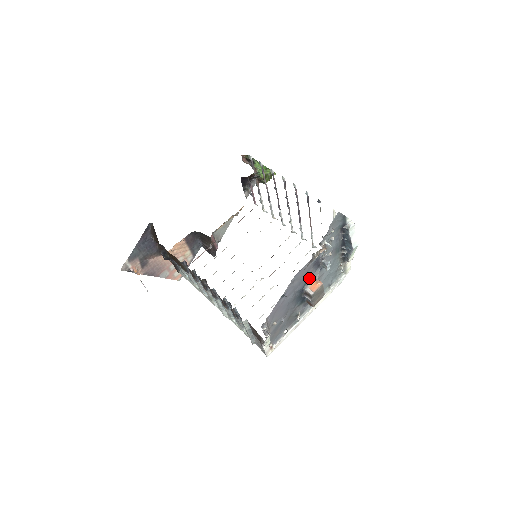
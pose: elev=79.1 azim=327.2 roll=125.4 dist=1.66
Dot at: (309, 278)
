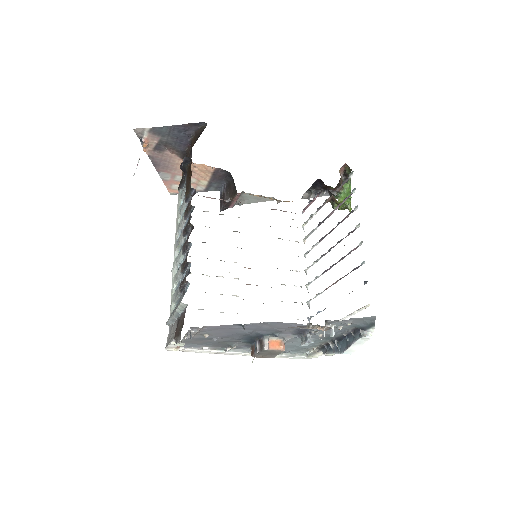
Dot at: (280, 333)
